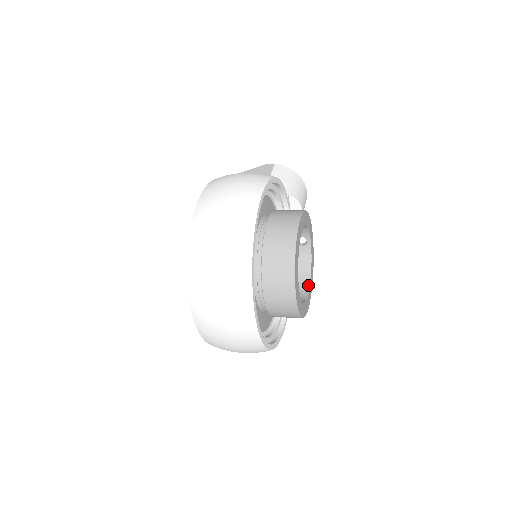
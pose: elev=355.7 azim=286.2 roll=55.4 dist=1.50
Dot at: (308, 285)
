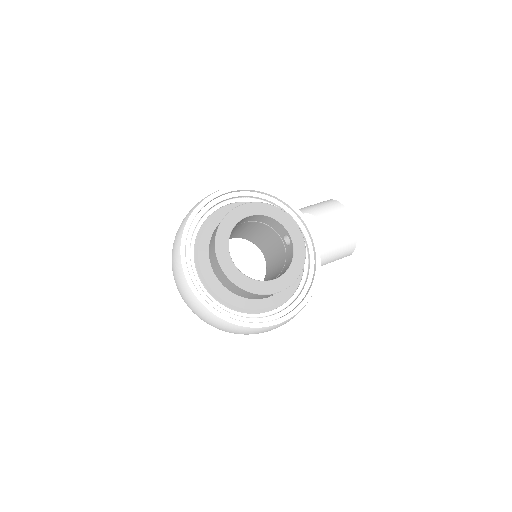
Dot at: (281, 275)
